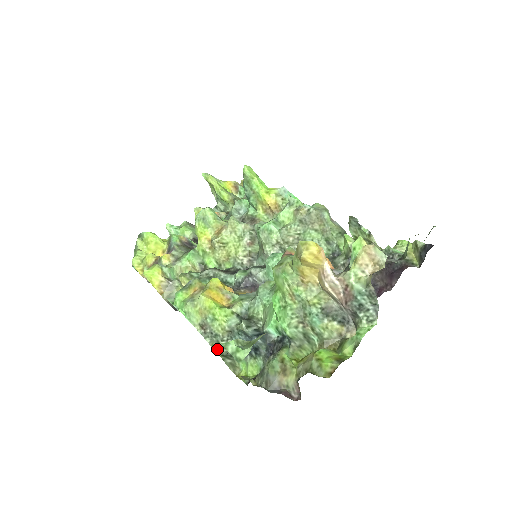
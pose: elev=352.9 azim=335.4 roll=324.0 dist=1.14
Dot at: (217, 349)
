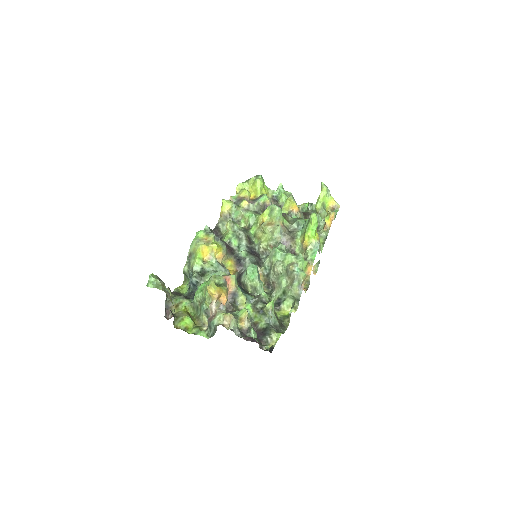
Dot at: (185, 268)
